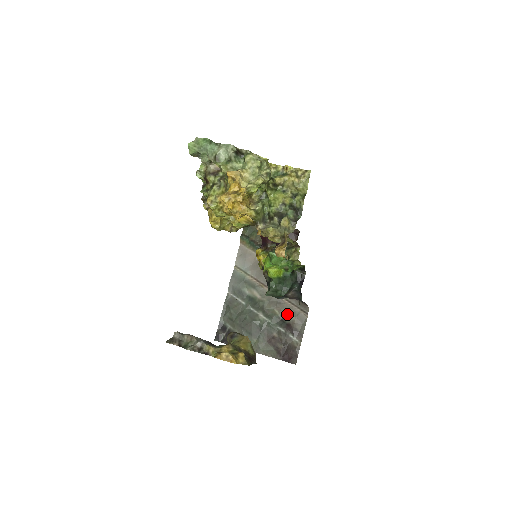
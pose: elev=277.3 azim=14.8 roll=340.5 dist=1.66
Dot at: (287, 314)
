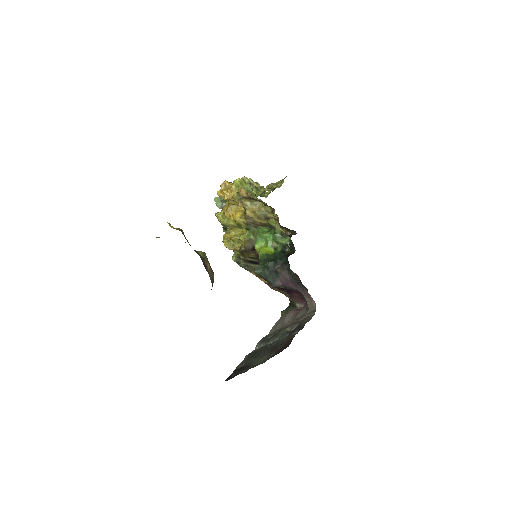
Dot at: occluded
